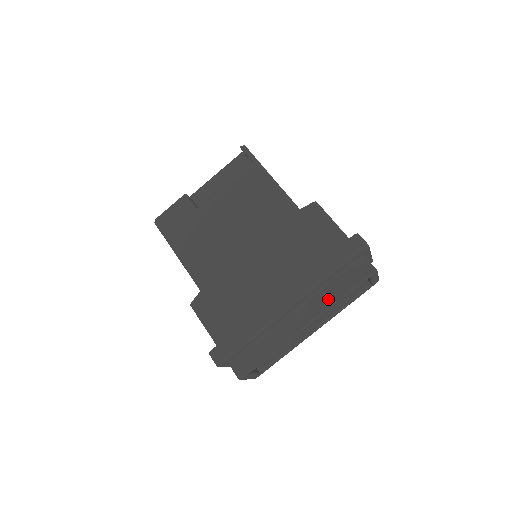
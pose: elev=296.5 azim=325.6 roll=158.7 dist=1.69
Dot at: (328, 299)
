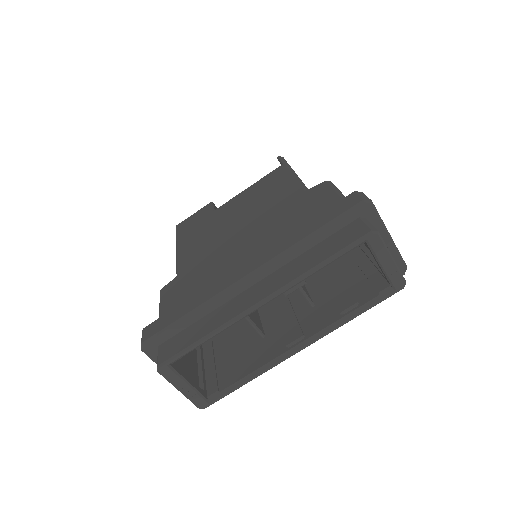
Dot at: (300, 268)
